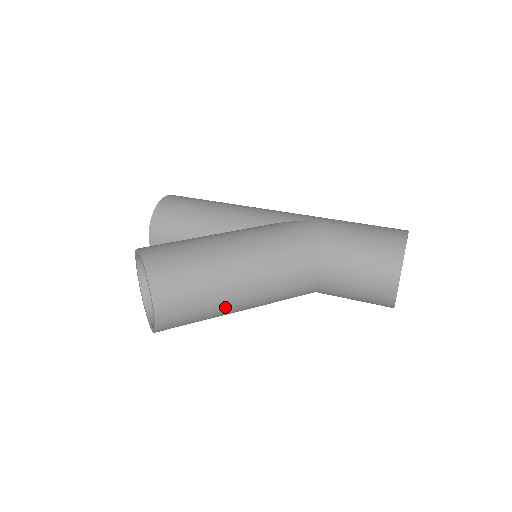
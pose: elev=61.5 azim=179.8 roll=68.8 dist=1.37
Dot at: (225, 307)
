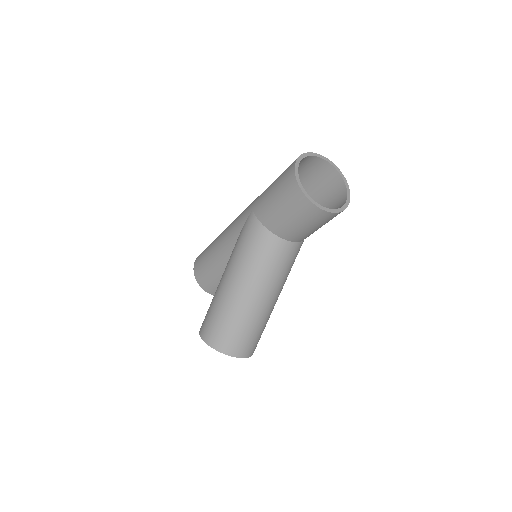
Dot at: (263, 314)
